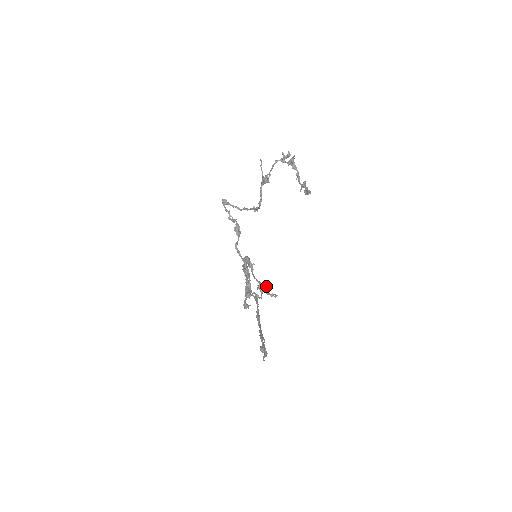
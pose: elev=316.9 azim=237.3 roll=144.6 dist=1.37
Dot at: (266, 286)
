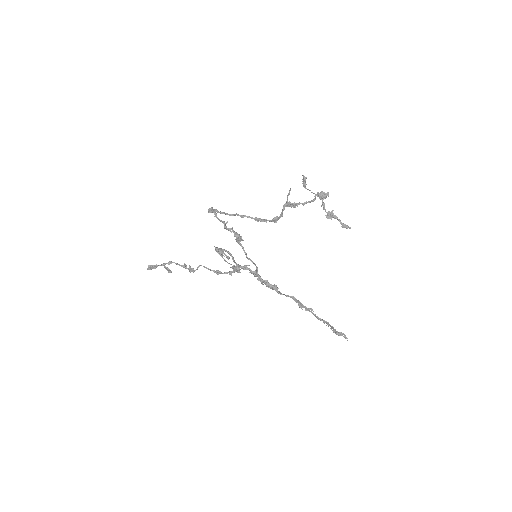
Dot at: occluded
